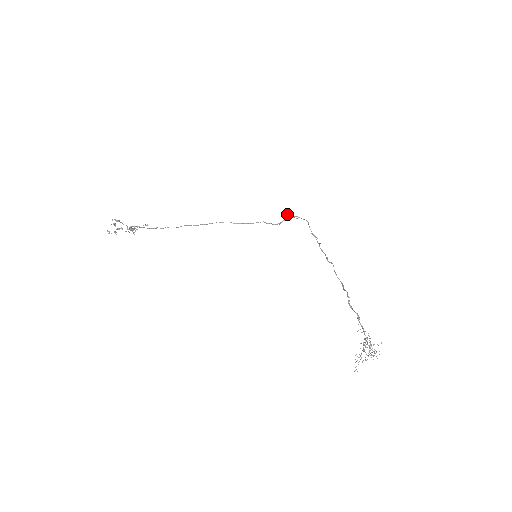
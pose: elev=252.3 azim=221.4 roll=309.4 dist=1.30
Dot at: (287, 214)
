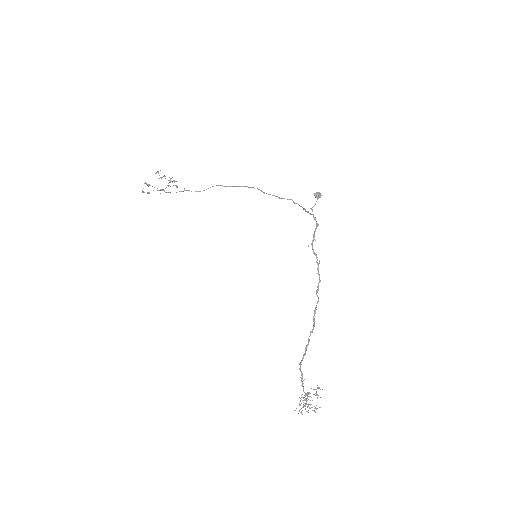
Dot at: (317, 198)
